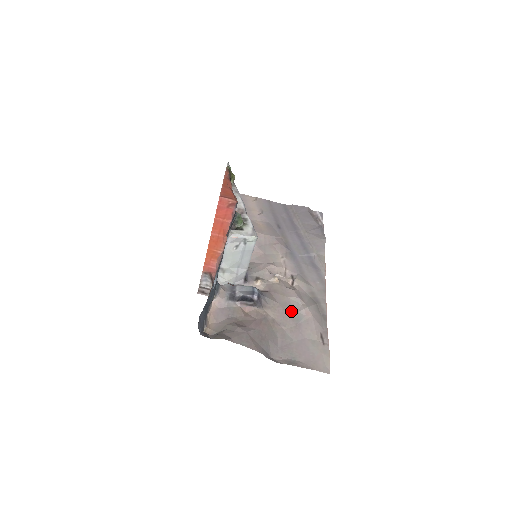
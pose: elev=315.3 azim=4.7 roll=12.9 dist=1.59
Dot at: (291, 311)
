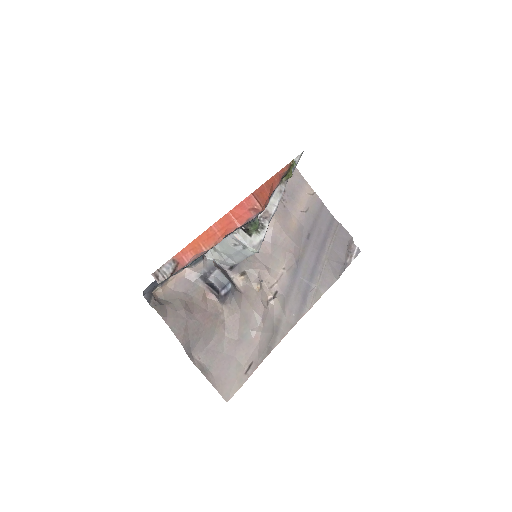
Dot at: (245, 325)
